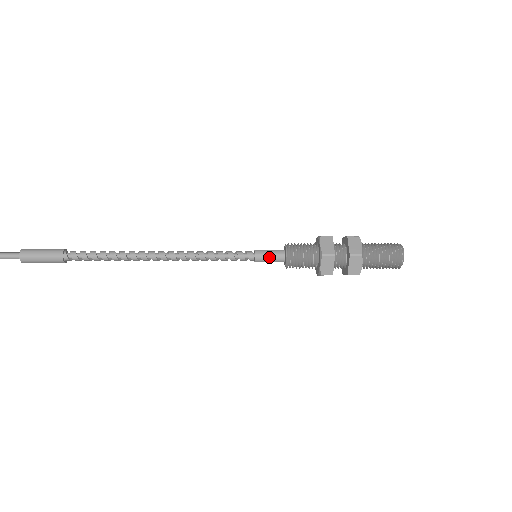
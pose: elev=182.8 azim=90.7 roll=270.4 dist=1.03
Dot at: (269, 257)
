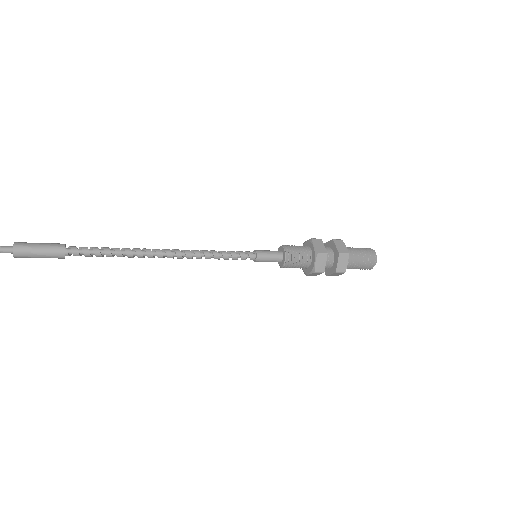
Dot at: (268, 261)
